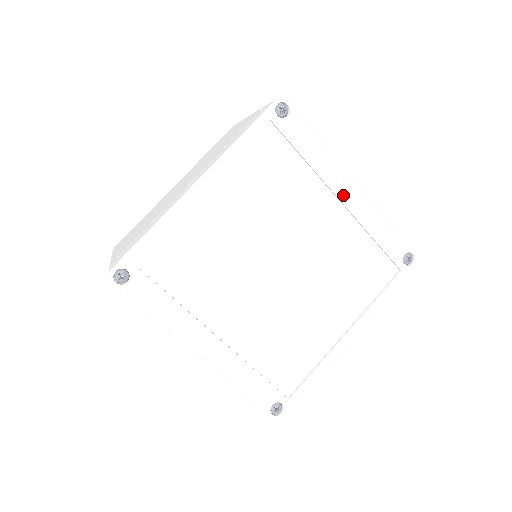
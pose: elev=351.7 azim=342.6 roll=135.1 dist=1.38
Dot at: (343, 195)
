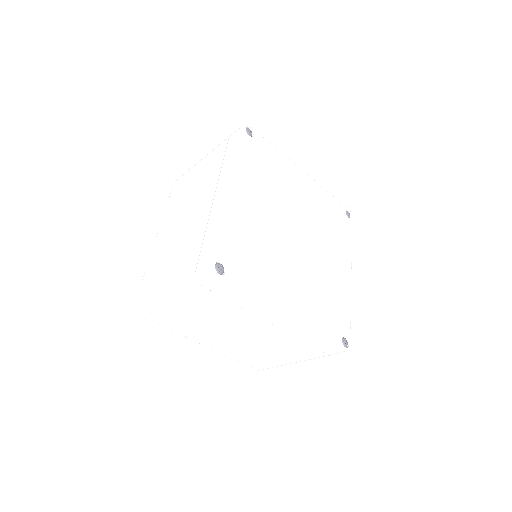
Dot at: (302, 180)
